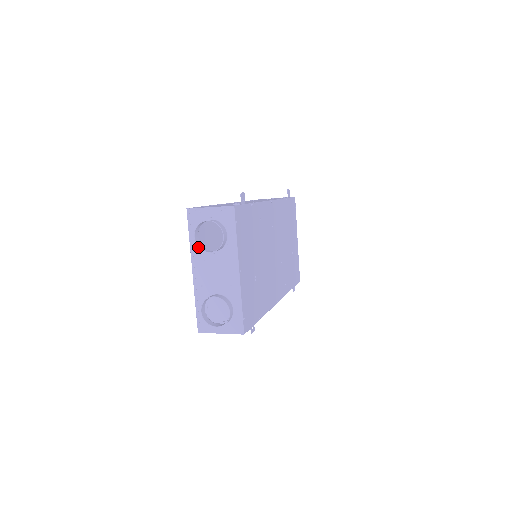
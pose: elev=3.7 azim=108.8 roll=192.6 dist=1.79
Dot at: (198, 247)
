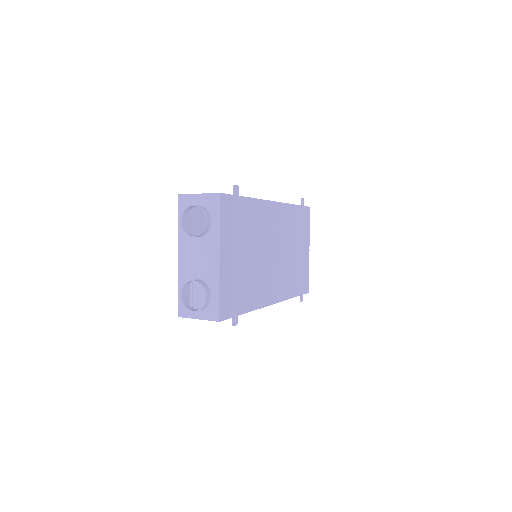
Dot at: occluded
